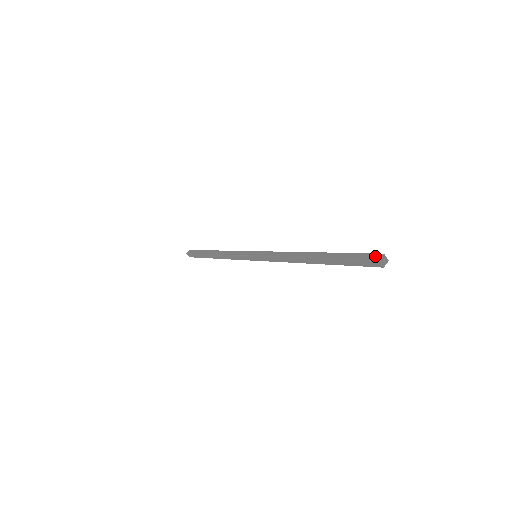
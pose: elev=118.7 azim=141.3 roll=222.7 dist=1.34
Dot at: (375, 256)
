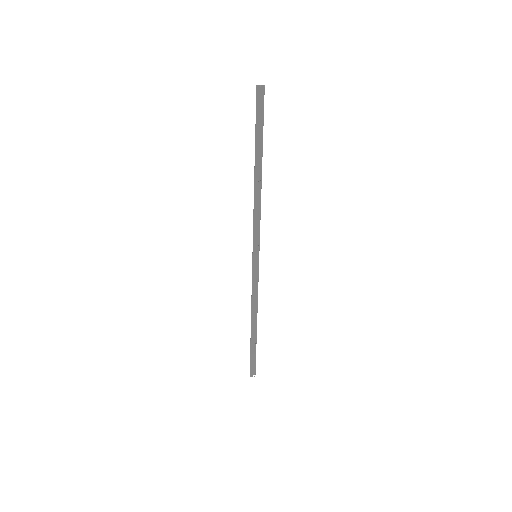
Dot at: (253, 374)
